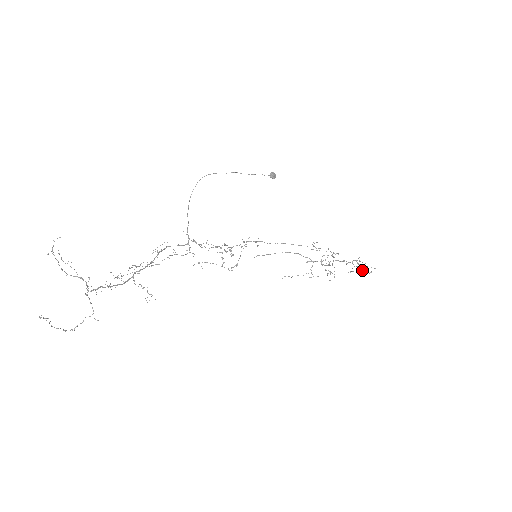
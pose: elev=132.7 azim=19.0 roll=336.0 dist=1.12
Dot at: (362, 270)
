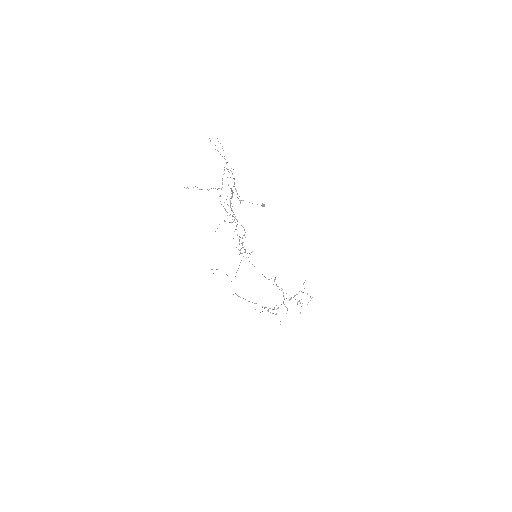
Dot at: occluded
